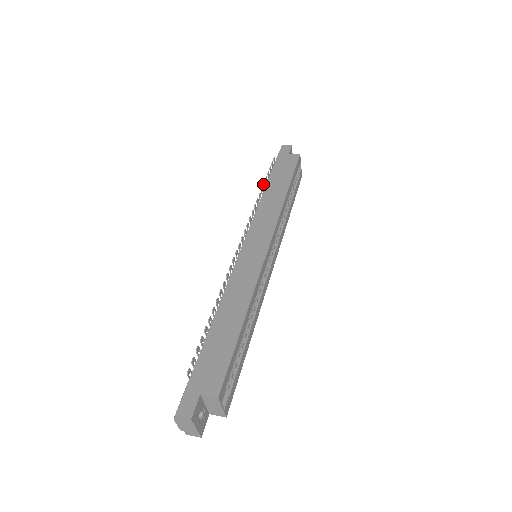
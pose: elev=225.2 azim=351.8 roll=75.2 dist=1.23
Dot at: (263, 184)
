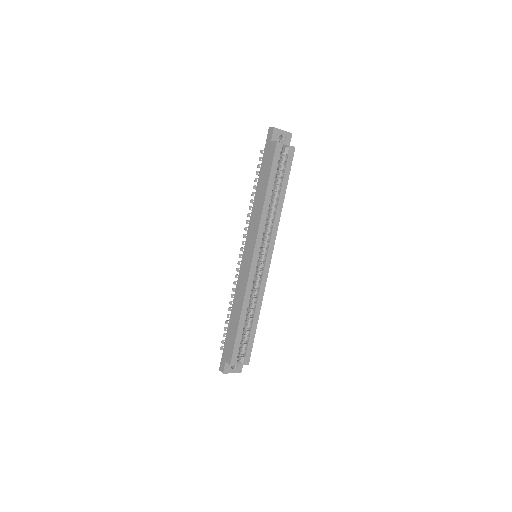
Dot at: occluded
